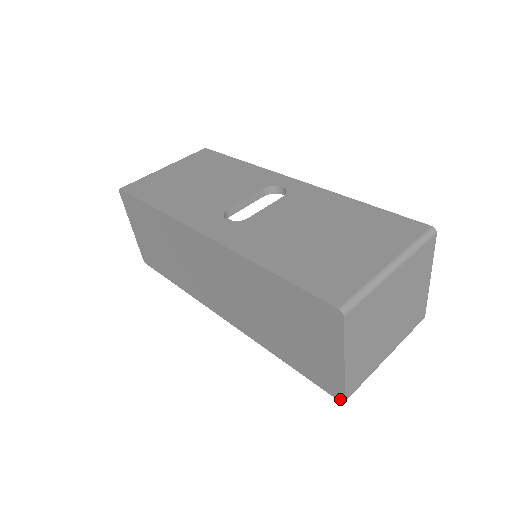
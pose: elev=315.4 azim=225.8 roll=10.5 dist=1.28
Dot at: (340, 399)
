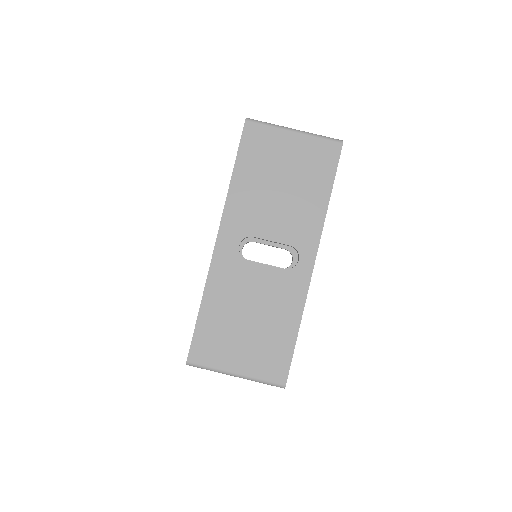
Dot at: occluded
